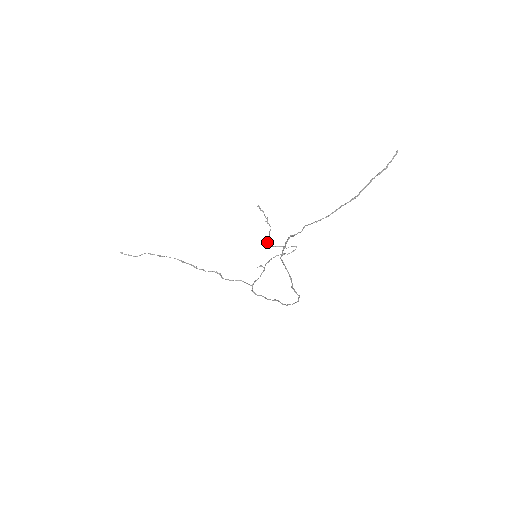
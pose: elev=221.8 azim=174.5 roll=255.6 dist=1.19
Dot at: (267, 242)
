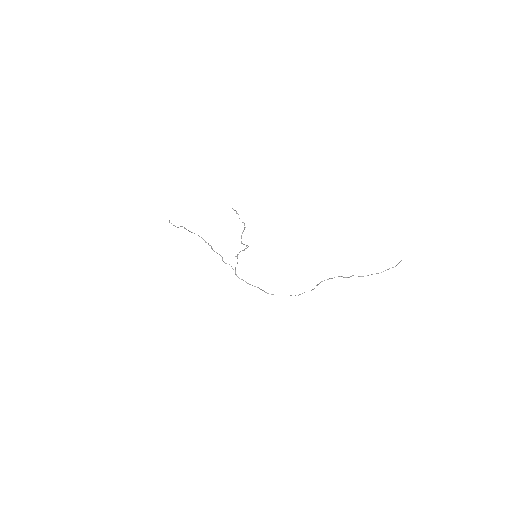
Dot at: occluded
